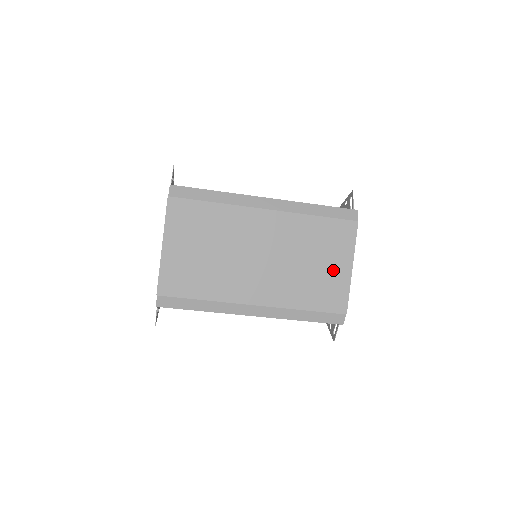
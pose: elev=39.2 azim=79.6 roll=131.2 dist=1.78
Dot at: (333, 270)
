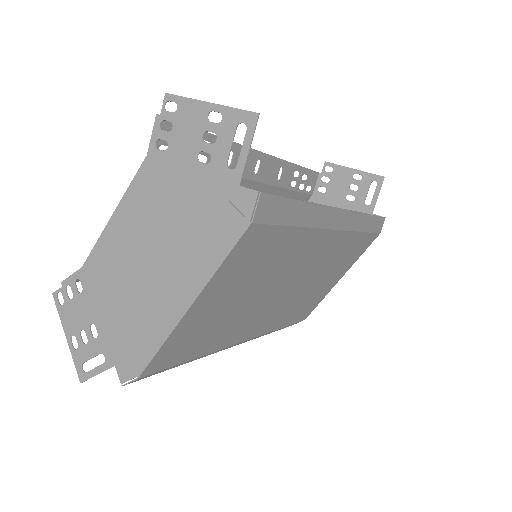
Dot at: (328, 284)
